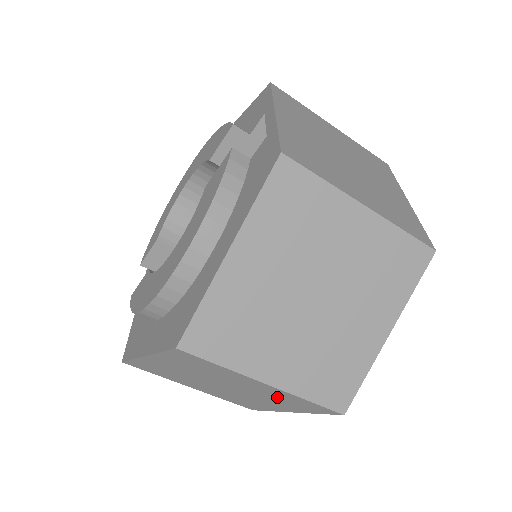
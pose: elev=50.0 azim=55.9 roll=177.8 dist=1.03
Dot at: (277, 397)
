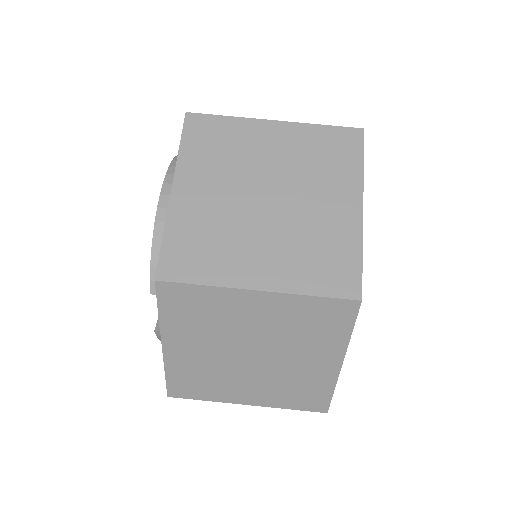
Dot at: (308, 156)
